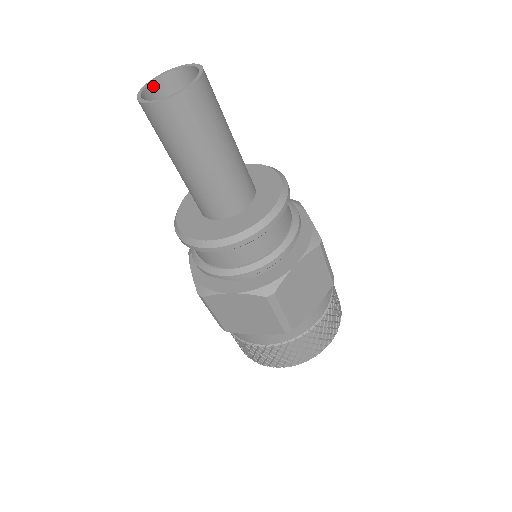
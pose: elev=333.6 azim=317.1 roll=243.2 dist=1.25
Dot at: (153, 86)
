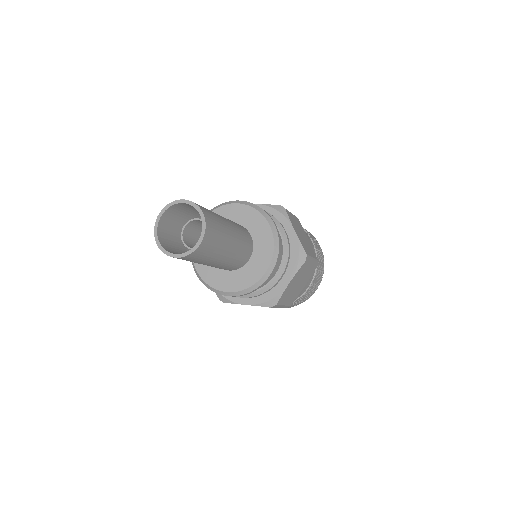
Dot at: (162, 218)
